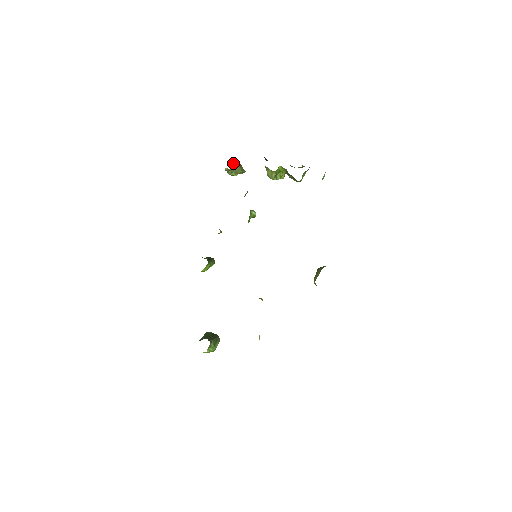
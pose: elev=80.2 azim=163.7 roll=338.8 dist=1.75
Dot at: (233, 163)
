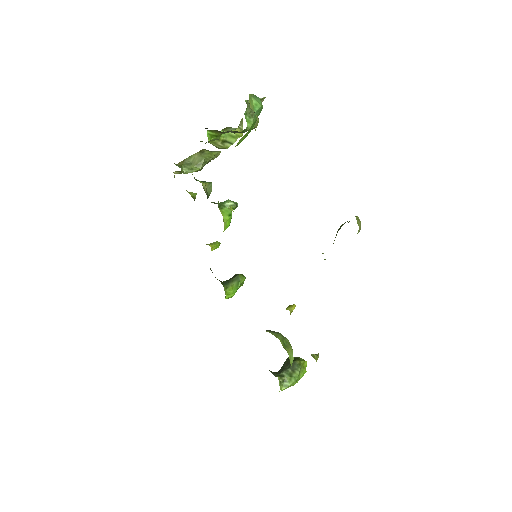
Dot at: (188, 157)
